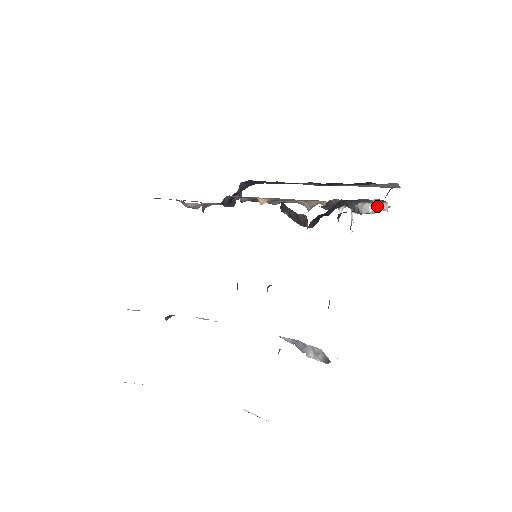
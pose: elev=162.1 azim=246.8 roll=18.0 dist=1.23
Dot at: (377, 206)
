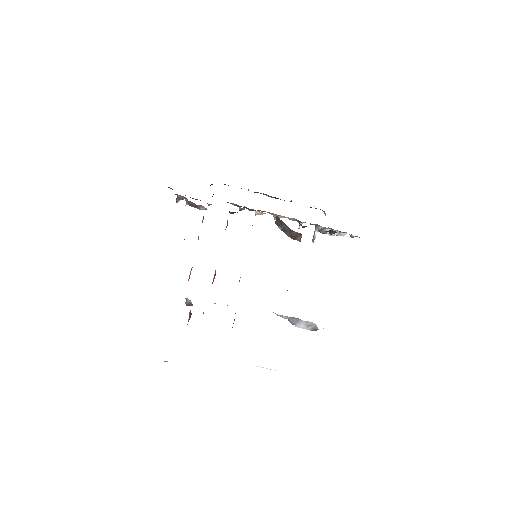
Dot at: (339, 233)
